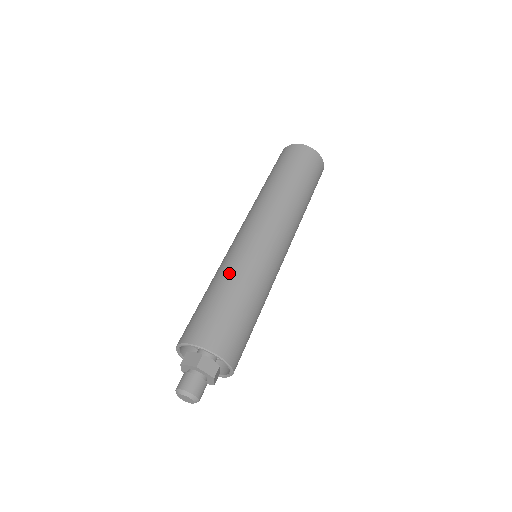
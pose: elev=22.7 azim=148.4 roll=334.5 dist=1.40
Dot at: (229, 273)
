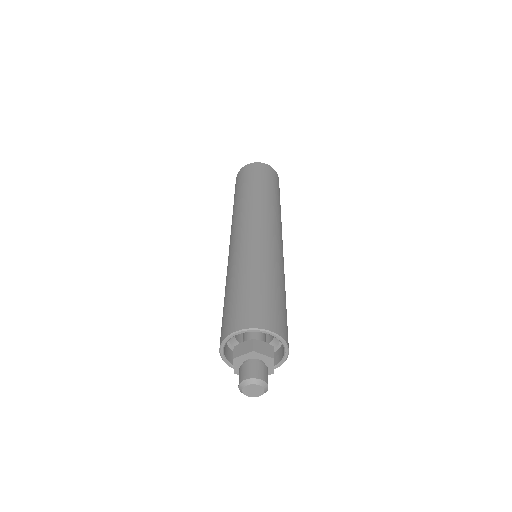
Dot at: (274, 268)
